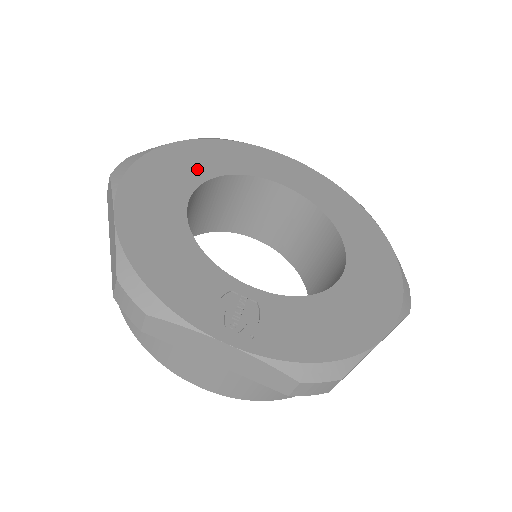
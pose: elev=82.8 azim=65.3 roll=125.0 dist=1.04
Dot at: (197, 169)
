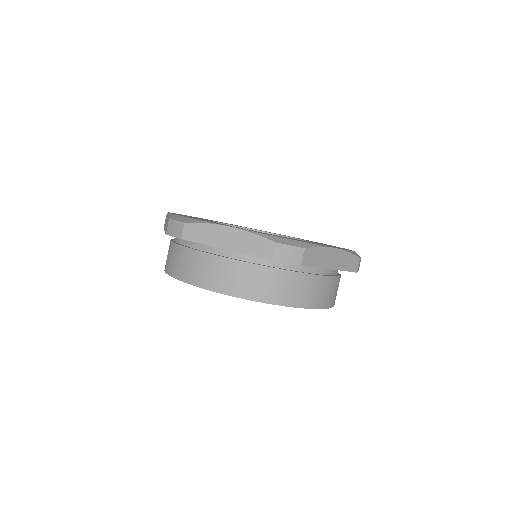
Dot at: occluded
